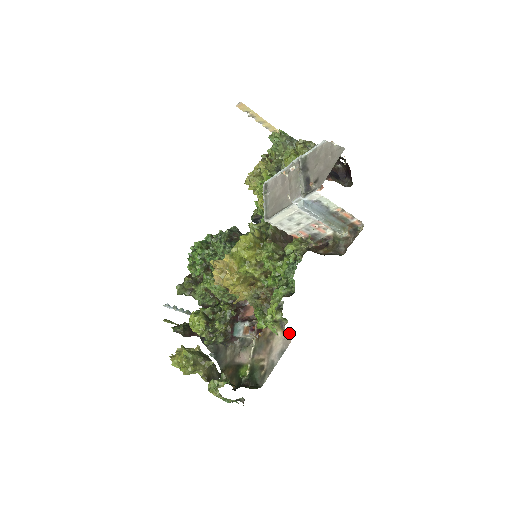
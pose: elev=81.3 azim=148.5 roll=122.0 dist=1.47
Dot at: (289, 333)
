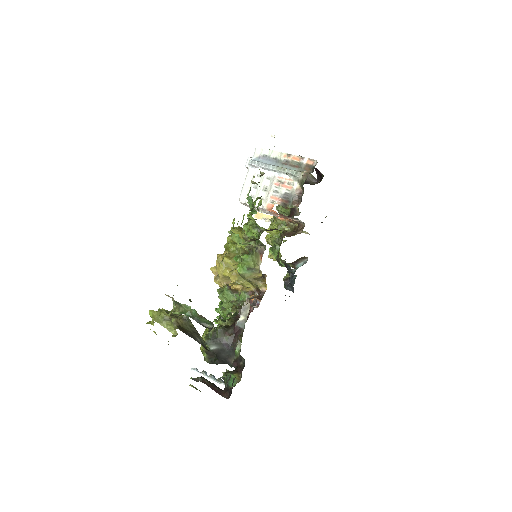
Dot at: (263, 249)
